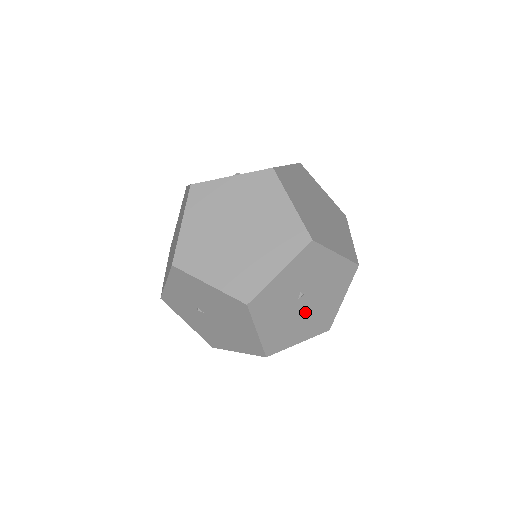
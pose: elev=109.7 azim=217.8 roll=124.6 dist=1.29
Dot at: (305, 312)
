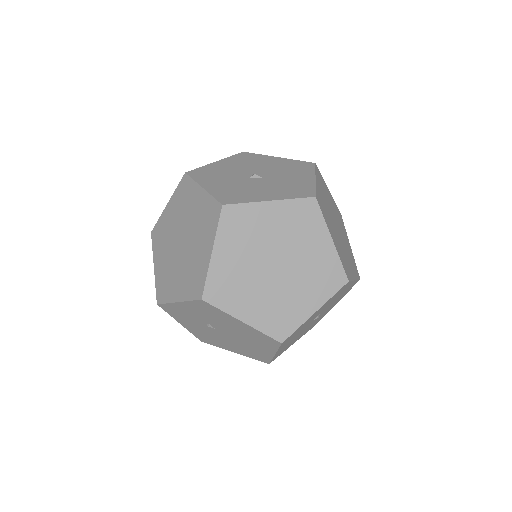
Dot at: (310, 325)
